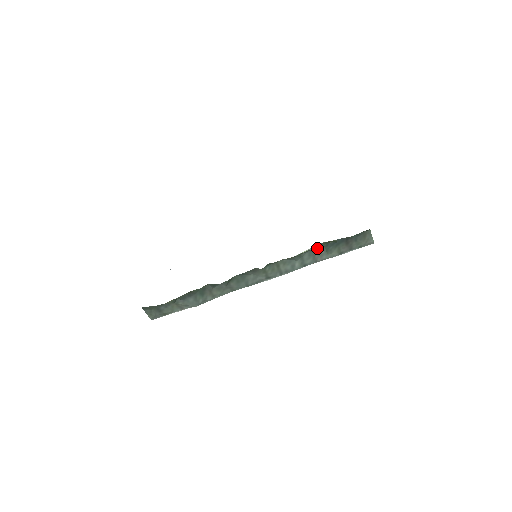
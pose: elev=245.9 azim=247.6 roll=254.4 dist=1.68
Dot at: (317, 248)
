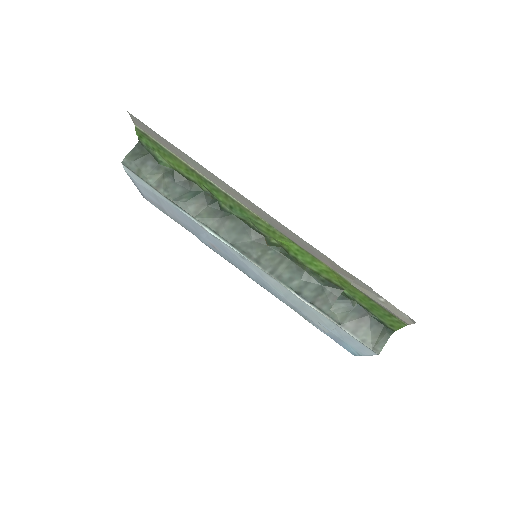
Dot at: (331, 291)
